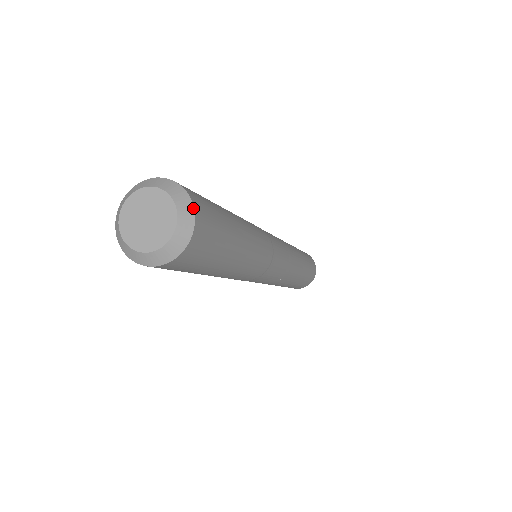
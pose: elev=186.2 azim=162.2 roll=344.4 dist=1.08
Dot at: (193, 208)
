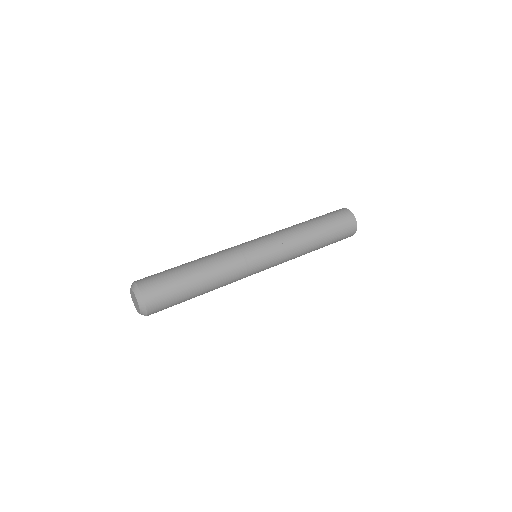
Dot at: occluded
